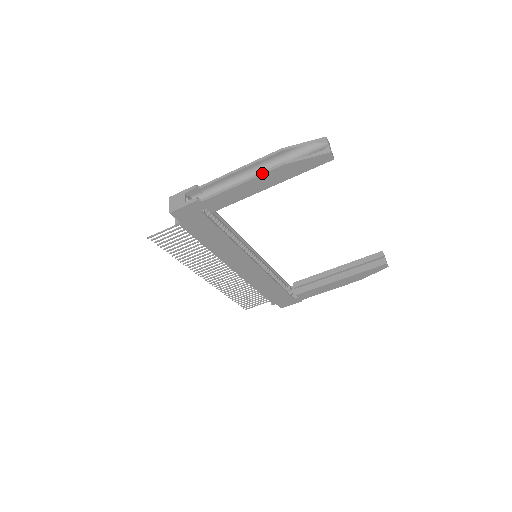
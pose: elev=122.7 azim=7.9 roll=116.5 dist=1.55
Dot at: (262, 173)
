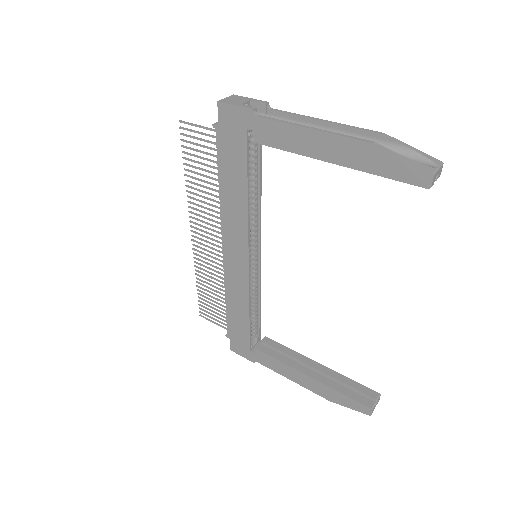
Dot at: (340, 134)
